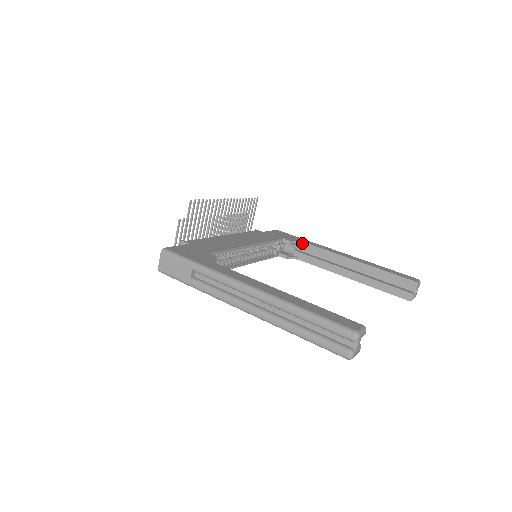
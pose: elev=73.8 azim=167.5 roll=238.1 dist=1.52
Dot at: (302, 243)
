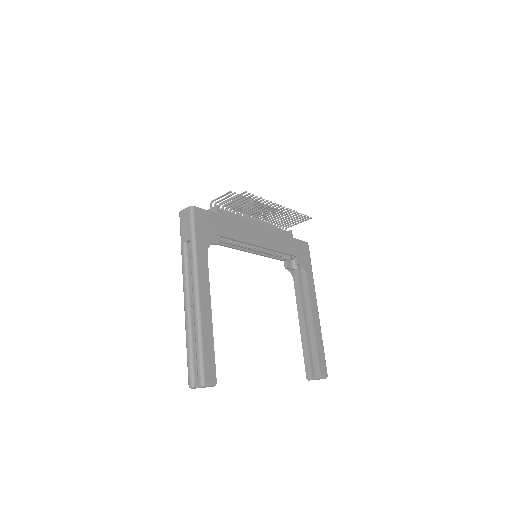
Dot at: (305, 272)
